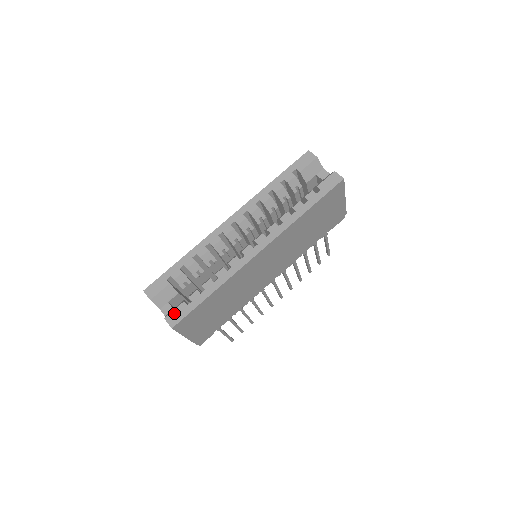
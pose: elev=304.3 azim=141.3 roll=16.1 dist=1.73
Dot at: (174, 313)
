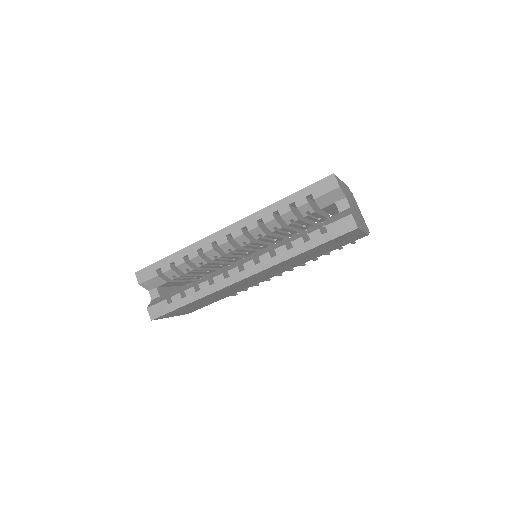
Dot at: (156, 307)
